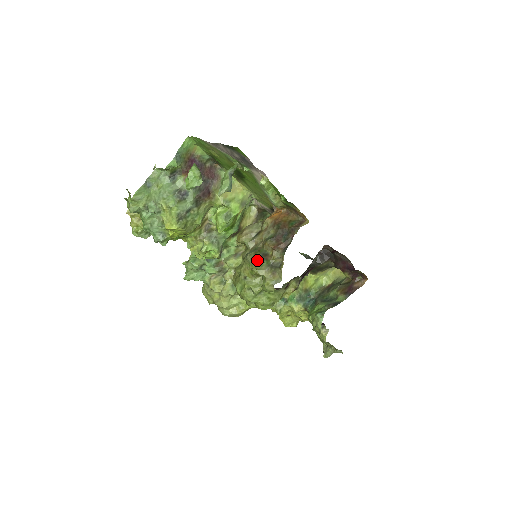
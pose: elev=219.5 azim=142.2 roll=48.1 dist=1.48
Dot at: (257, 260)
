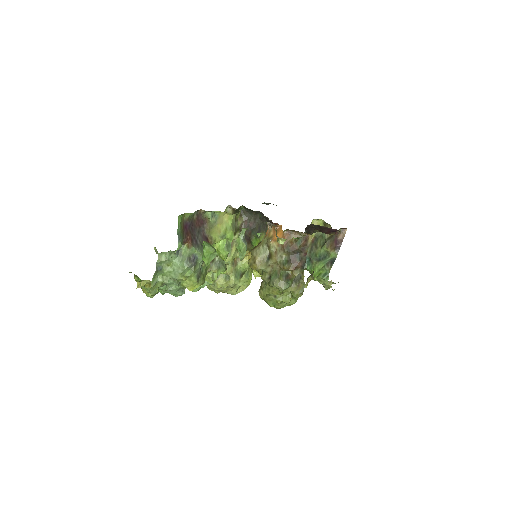
Dot at: (284, 285)
